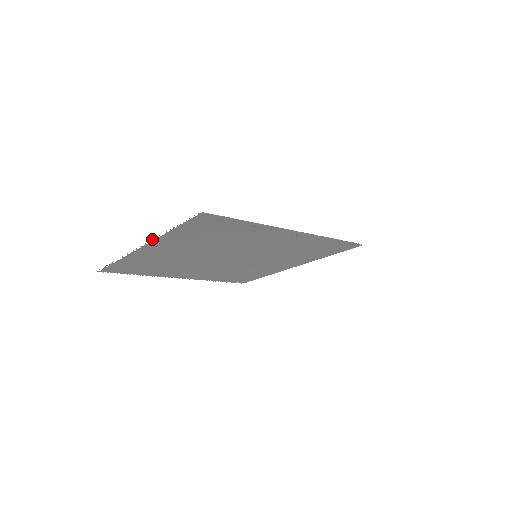
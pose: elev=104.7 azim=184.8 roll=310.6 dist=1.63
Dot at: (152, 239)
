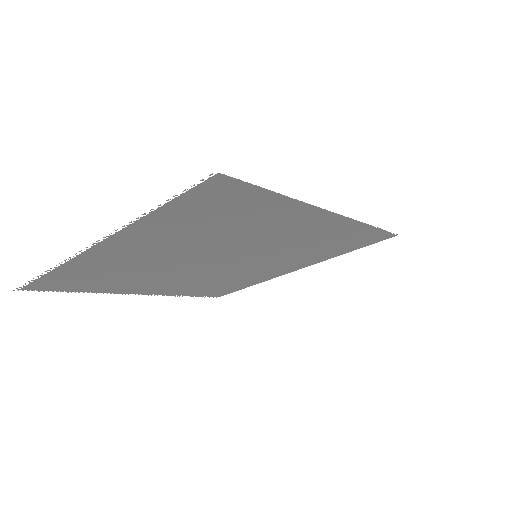
Dot at: occluded
